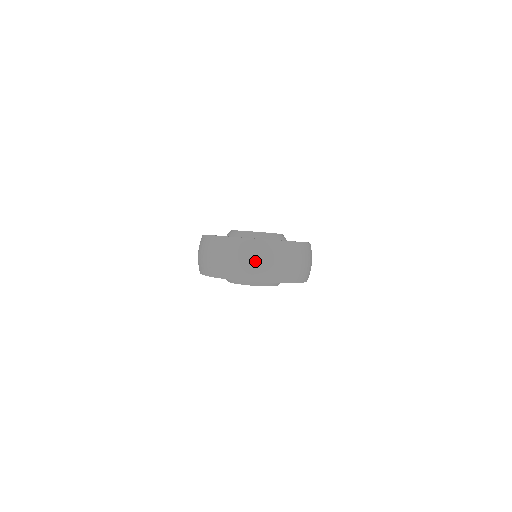
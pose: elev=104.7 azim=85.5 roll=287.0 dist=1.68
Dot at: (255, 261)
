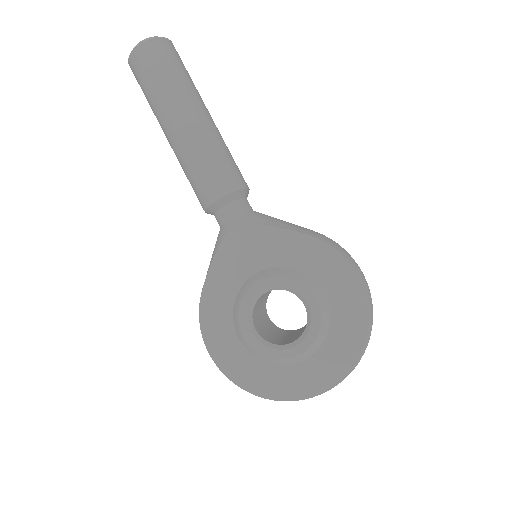
Dot at: occluded
